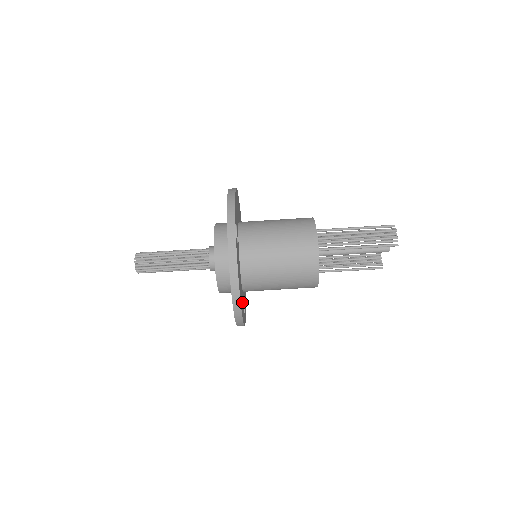
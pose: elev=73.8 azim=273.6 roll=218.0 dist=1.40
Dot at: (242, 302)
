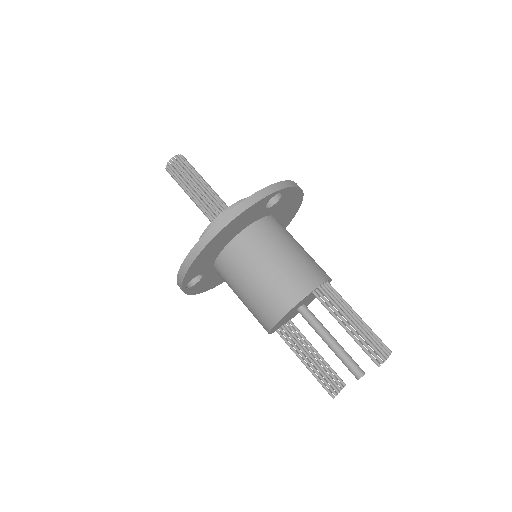
Dot at: (208, 256)
